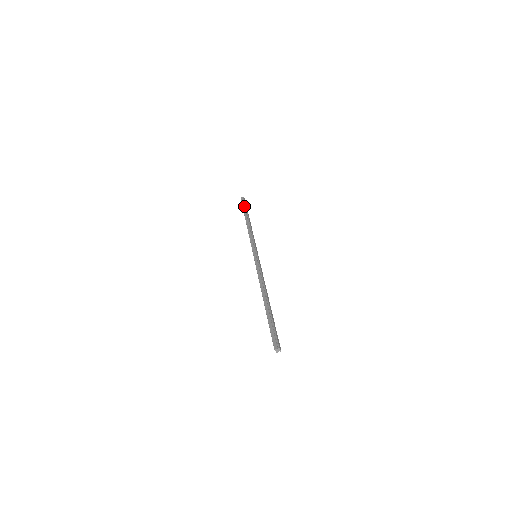
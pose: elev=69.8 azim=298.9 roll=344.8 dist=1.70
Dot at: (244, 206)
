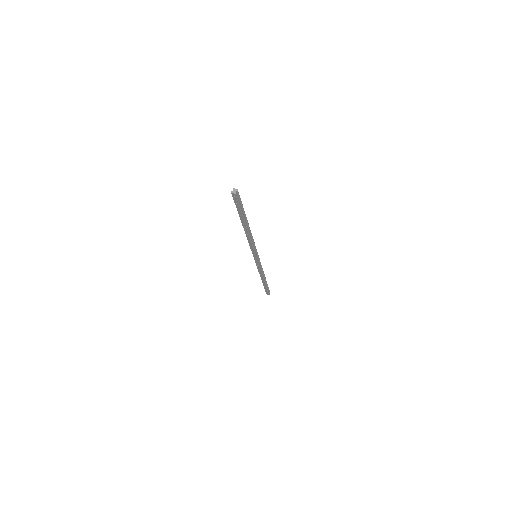
Dot at: occluded
